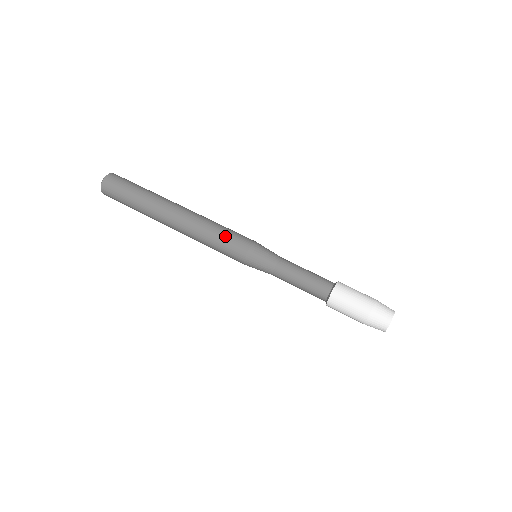
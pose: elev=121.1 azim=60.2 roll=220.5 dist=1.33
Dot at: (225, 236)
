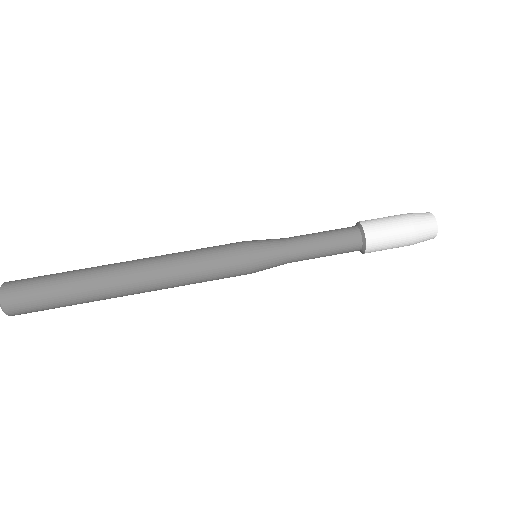
Dot at: (214, 275)
